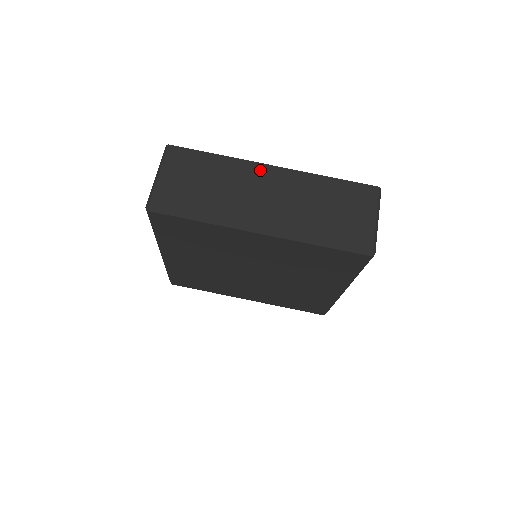
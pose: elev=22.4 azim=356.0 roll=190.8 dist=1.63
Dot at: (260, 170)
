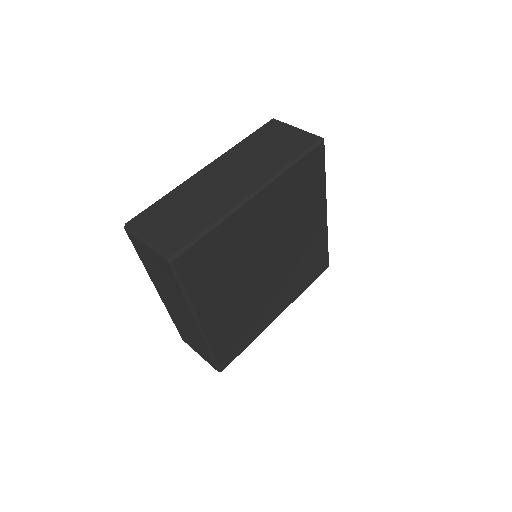
Dot at: (202, 175)
